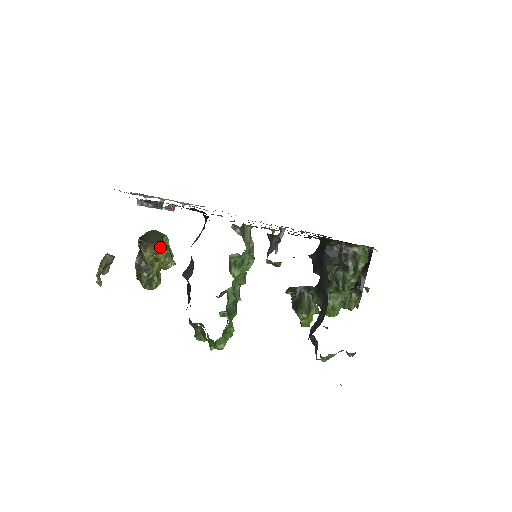
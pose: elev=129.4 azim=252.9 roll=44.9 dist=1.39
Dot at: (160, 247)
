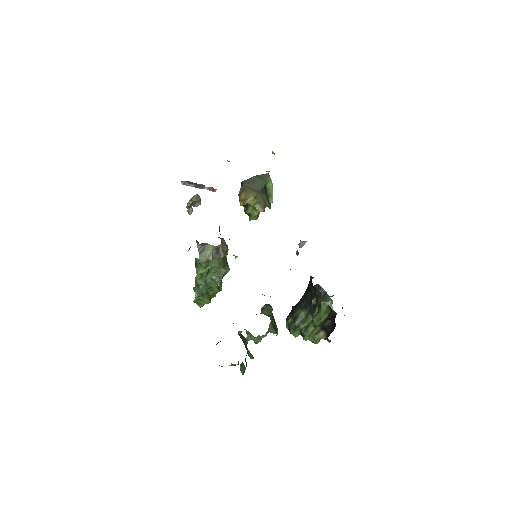
Dot at: (252, 195)
